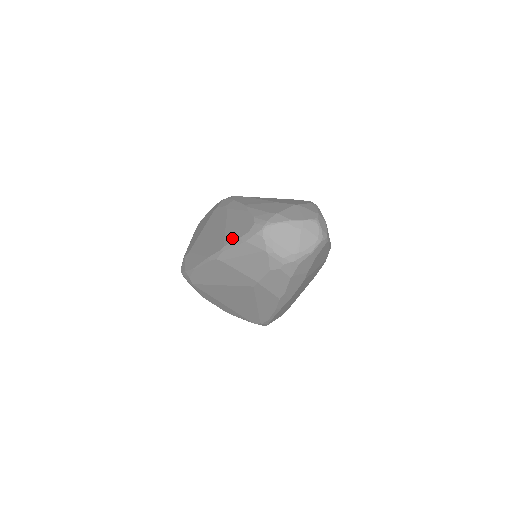
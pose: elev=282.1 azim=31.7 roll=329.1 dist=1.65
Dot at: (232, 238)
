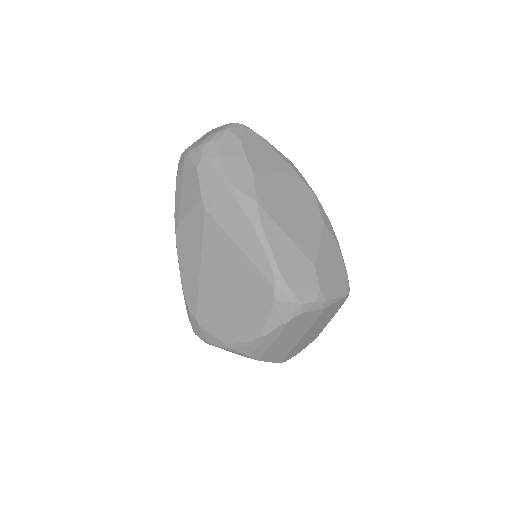
Dot at: occluded
